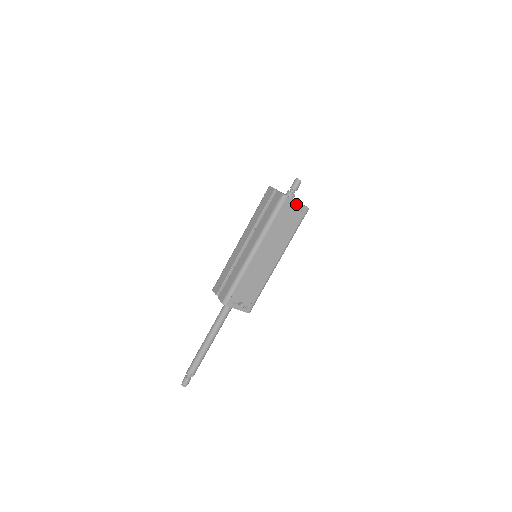
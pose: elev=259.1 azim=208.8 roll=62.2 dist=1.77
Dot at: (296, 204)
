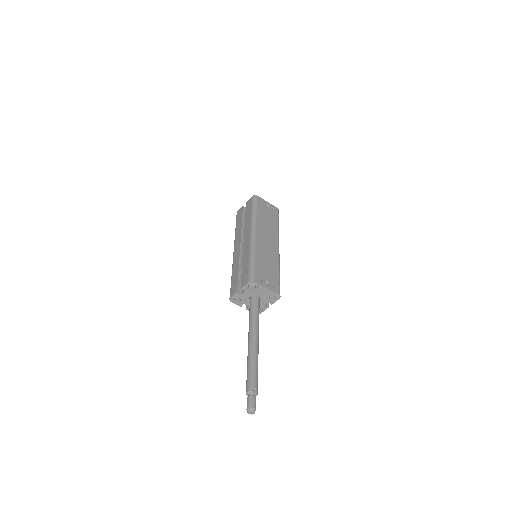
Dot at: (267, 203)
